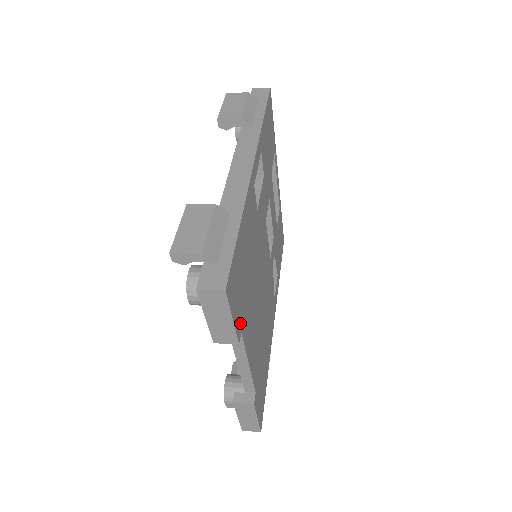
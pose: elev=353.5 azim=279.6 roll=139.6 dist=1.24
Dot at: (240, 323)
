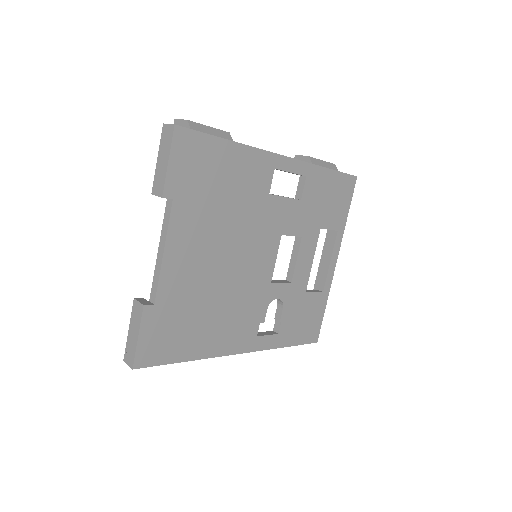
Dot at: (177, 191)
